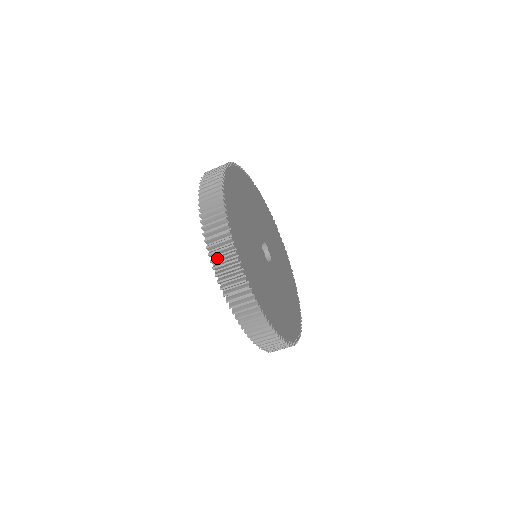
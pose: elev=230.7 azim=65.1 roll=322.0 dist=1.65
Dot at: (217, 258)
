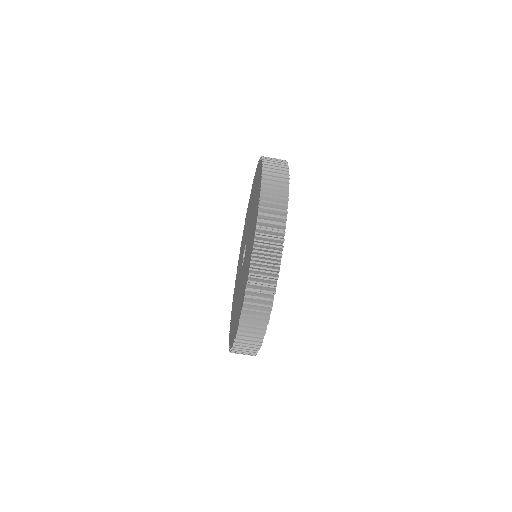
Dot at: (246, 331)
